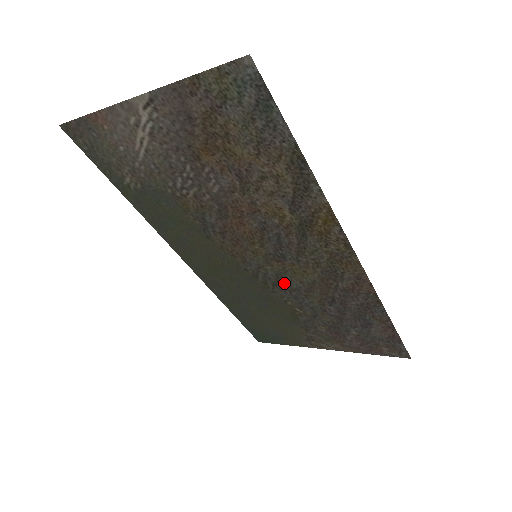
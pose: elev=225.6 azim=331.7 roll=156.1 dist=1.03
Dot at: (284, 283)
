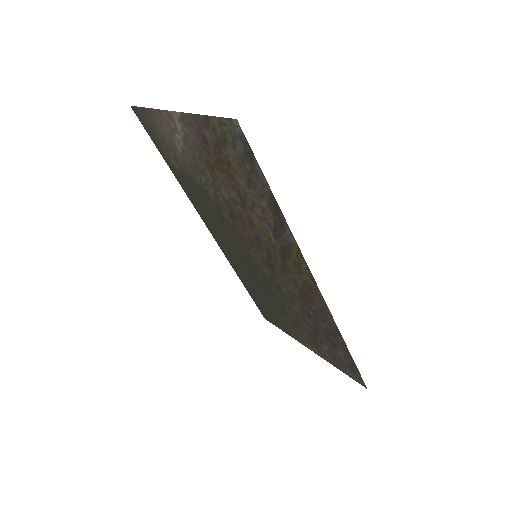
Dot at: (276, 285)
